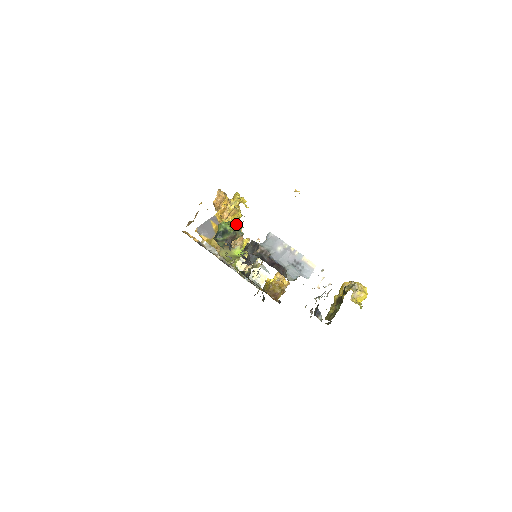
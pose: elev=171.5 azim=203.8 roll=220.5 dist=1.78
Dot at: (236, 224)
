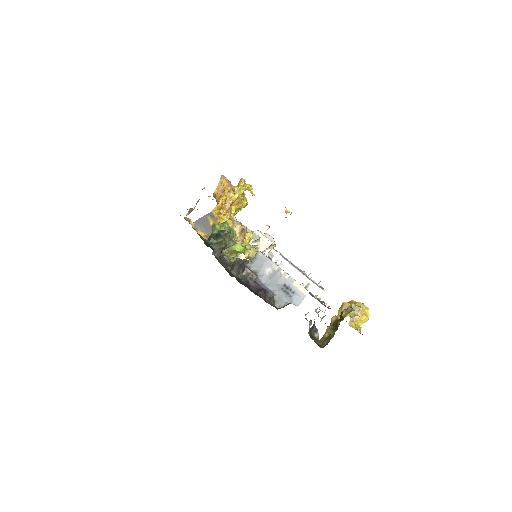
Dot at: (226, 234)
